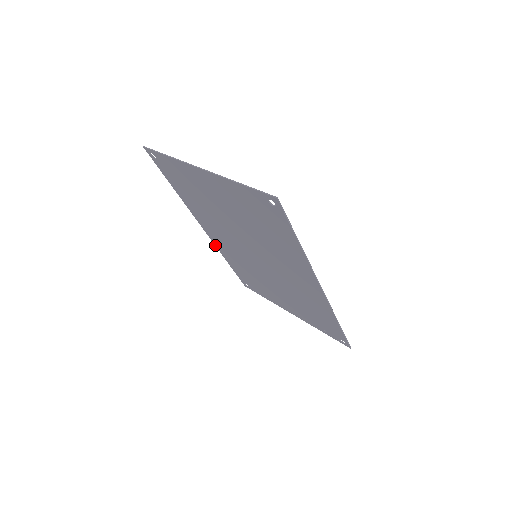
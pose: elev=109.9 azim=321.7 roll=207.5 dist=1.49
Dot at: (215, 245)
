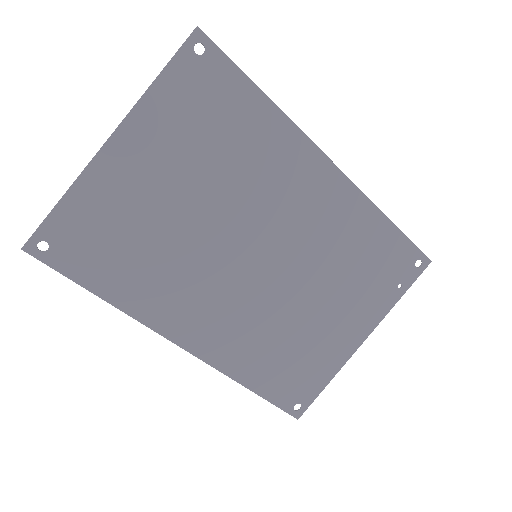
Dot at: (213, 367)
